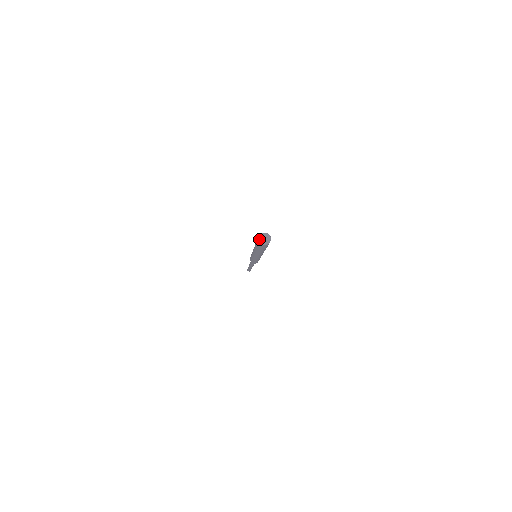
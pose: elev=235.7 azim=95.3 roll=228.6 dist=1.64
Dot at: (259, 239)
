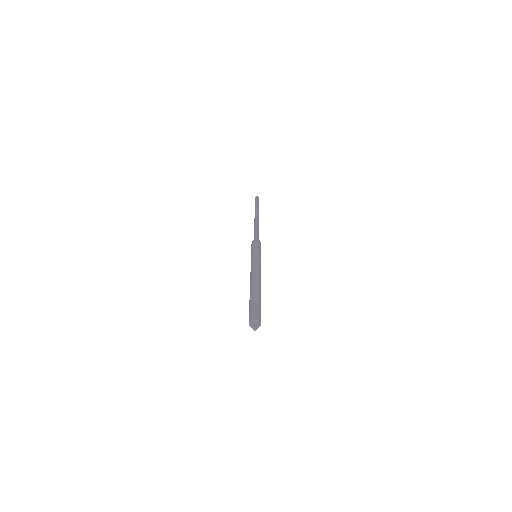
Dot at: occluded
